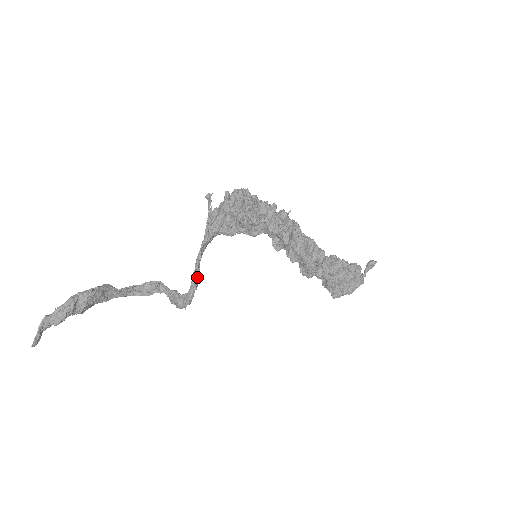
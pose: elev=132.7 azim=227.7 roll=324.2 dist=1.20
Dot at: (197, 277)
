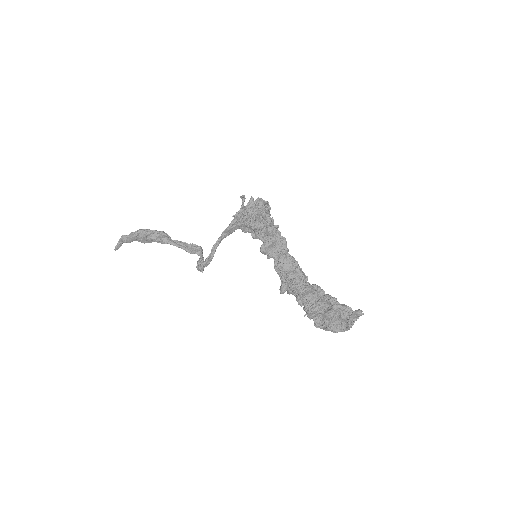
Dot at: (212, 252)
